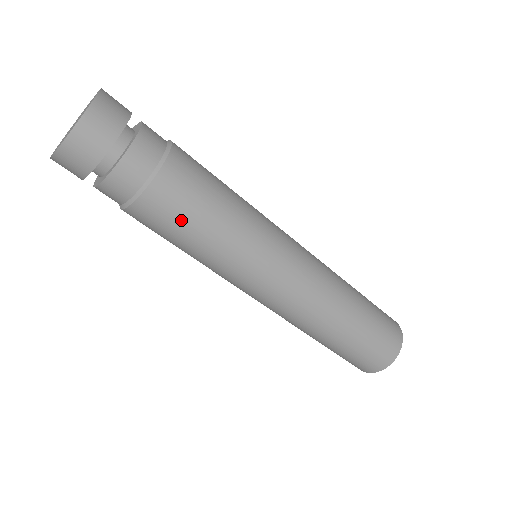
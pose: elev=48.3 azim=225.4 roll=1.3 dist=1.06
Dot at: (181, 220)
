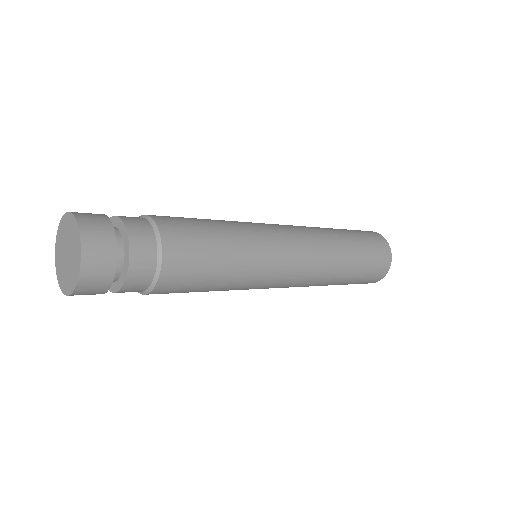
Dot at: occluded
